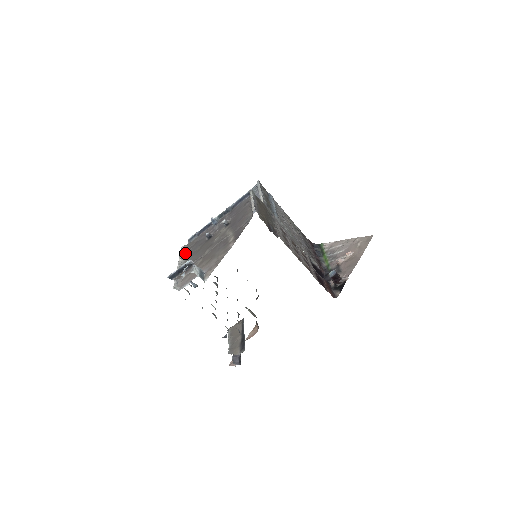
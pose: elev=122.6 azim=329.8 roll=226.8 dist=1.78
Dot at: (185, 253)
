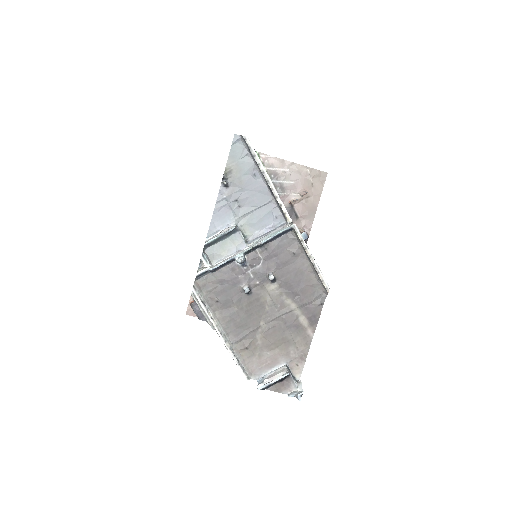
Dot at: (209, 306)
